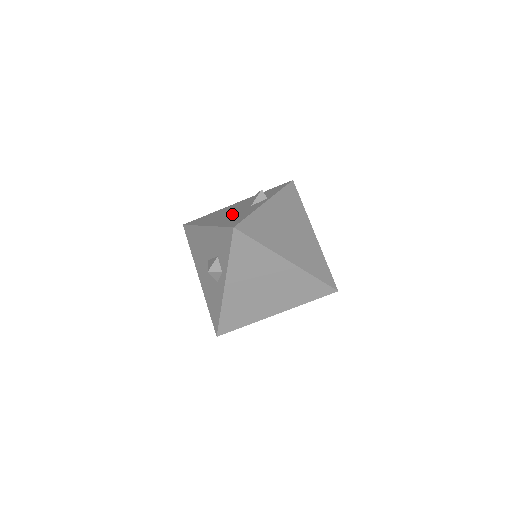
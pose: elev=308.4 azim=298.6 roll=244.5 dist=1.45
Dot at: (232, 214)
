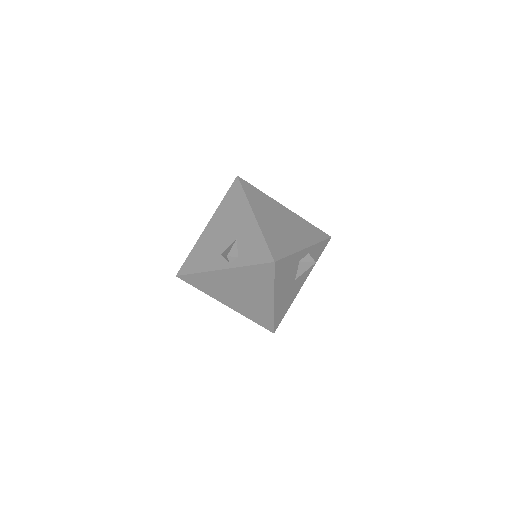
Dot at: (213, 243)
